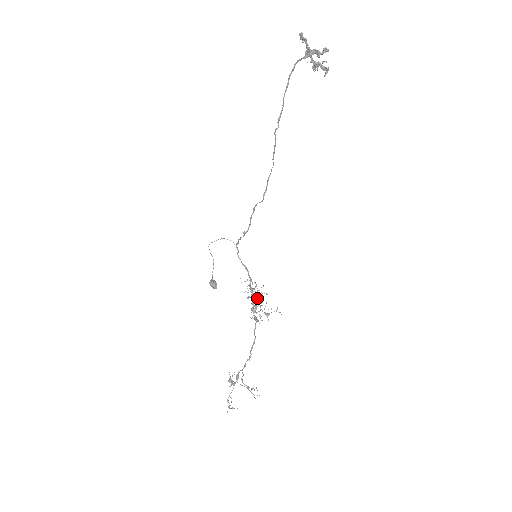
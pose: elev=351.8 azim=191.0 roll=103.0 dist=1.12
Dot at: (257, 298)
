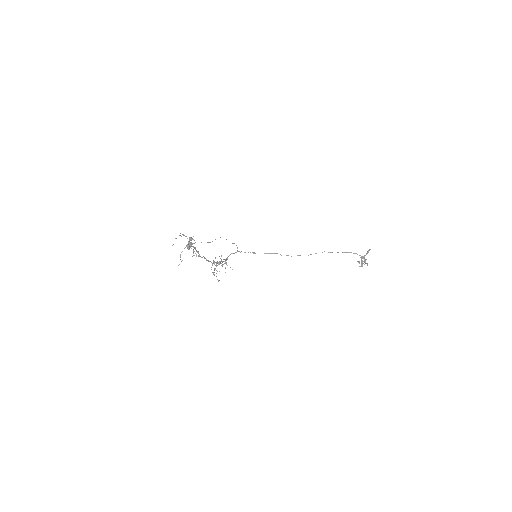
Dot at: occluded
